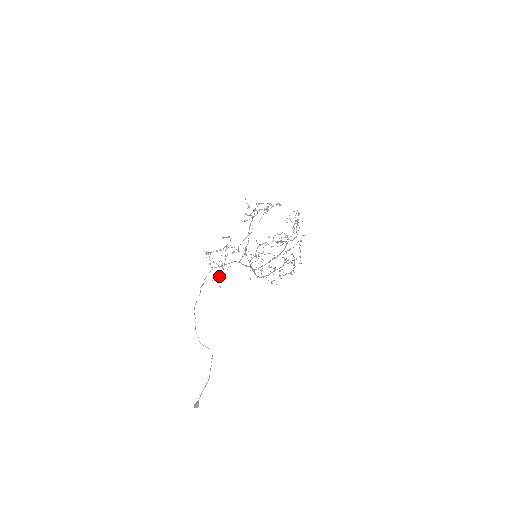
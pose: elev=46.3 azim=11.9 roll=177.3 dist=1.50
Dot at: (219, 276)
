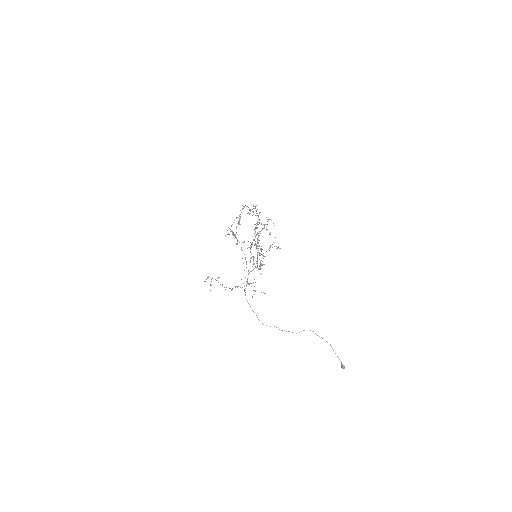
Dot at: (254, 290)
